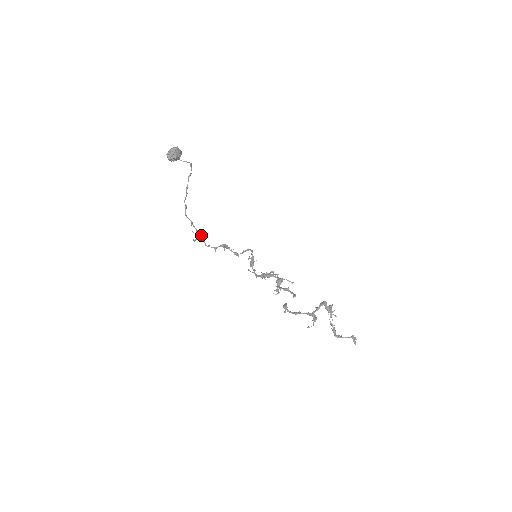
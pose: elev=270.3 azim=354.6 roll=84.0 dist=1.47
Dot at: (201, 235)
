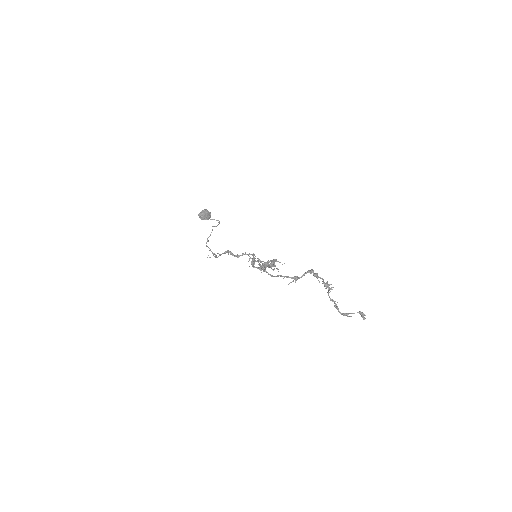
Dot at: (215, 254)
